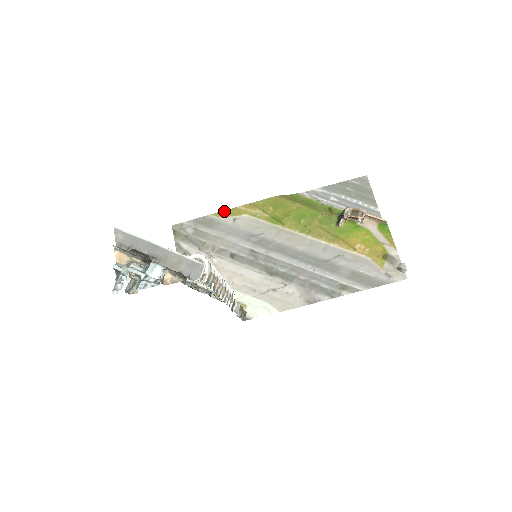
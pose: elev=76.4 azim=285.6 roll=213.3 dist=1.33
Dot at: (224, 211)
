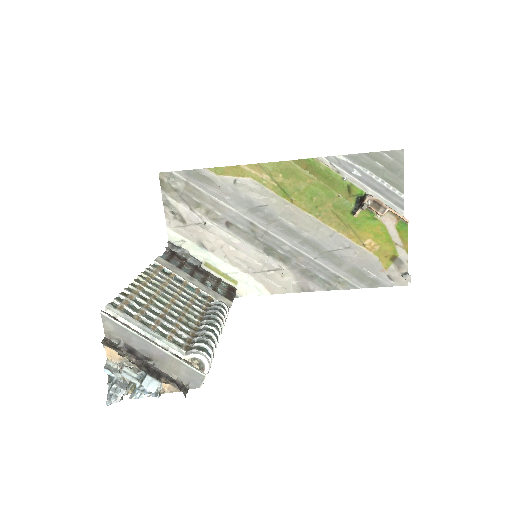
Dot at: (224, 167)
